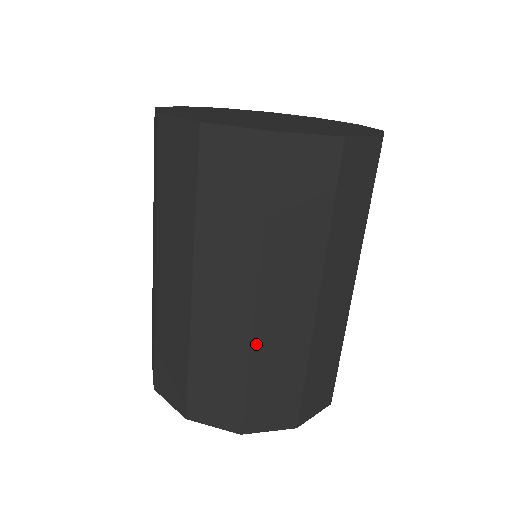
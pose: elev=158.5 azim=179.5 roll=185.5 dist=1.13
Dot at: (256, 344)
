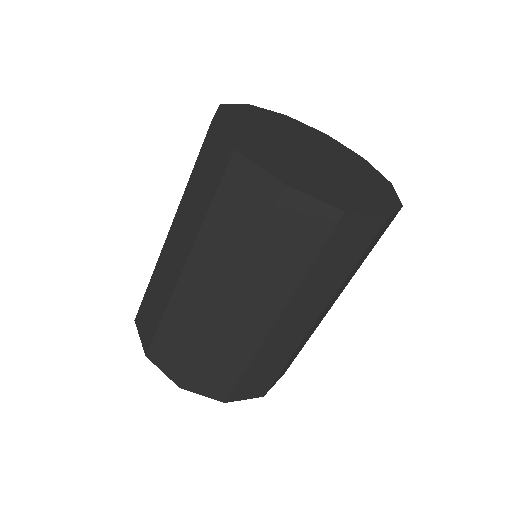
Dot at: (214, 331)
